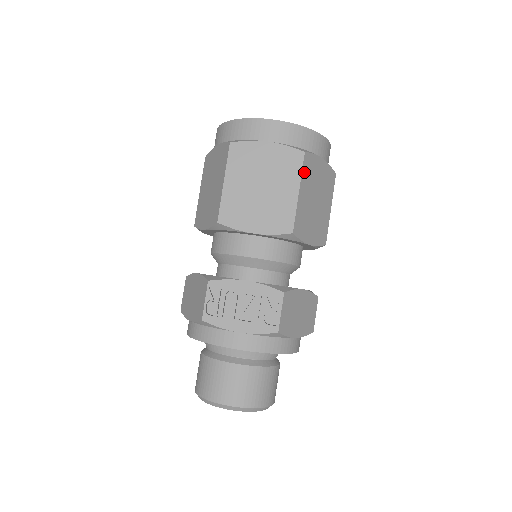
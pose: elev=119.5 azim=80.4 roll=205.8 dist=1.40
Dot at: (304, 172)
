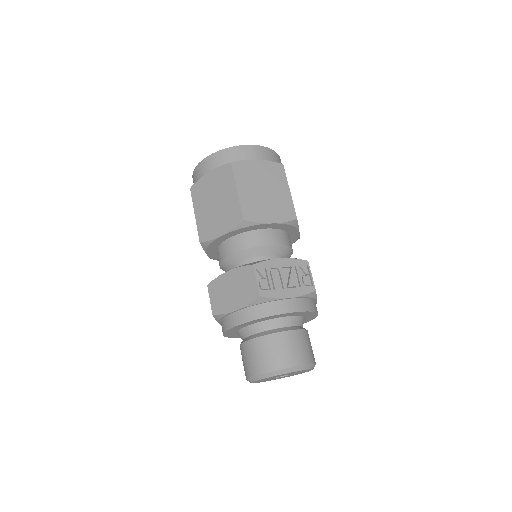
Dot at: (286, 178)
